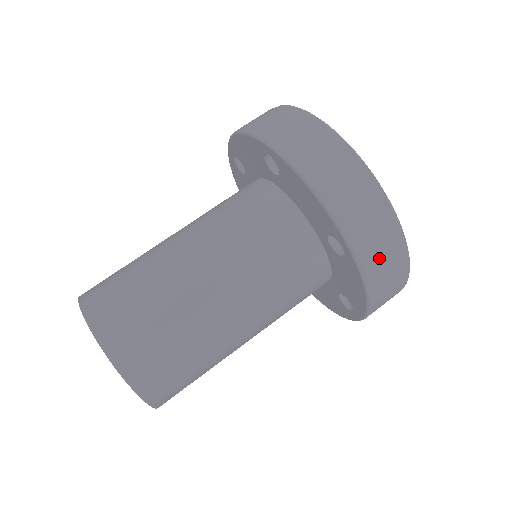
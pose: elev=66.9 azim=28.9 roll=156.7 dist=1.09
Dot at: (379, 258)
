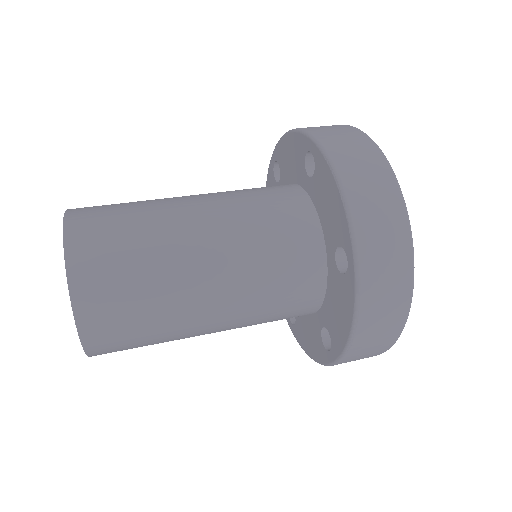
Dot at: (380, 288)
